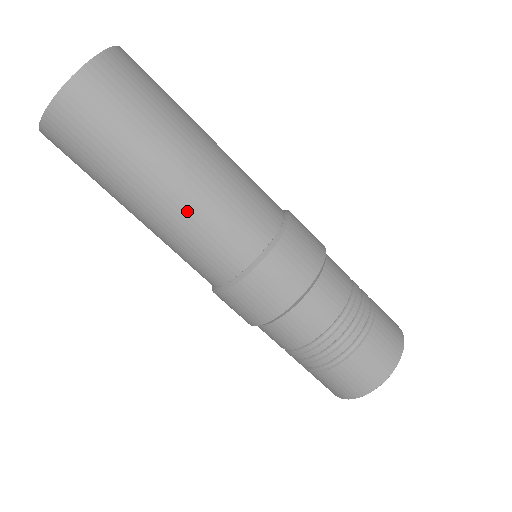
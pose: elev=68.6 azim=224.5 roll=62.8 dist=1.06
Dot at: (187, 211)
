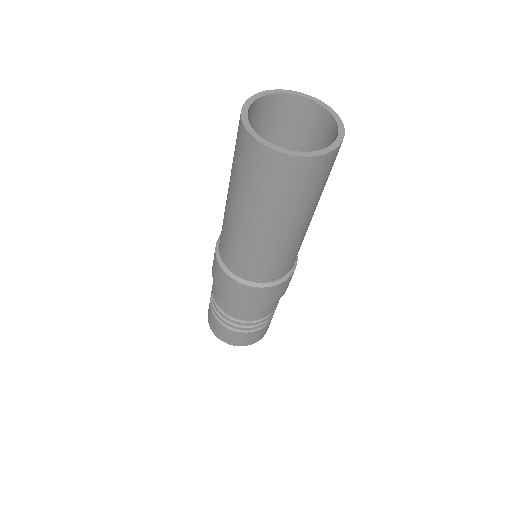
Dot at: (291, 245)
